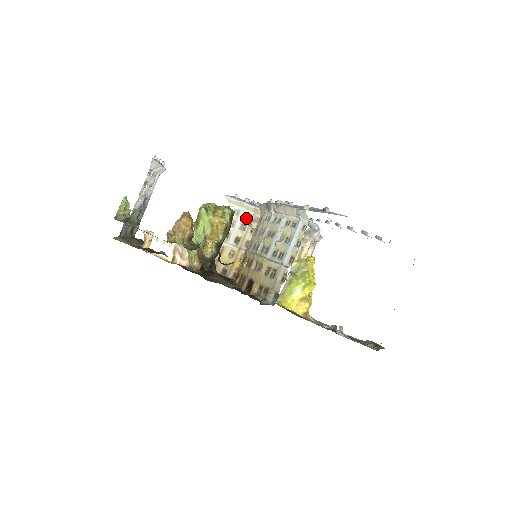
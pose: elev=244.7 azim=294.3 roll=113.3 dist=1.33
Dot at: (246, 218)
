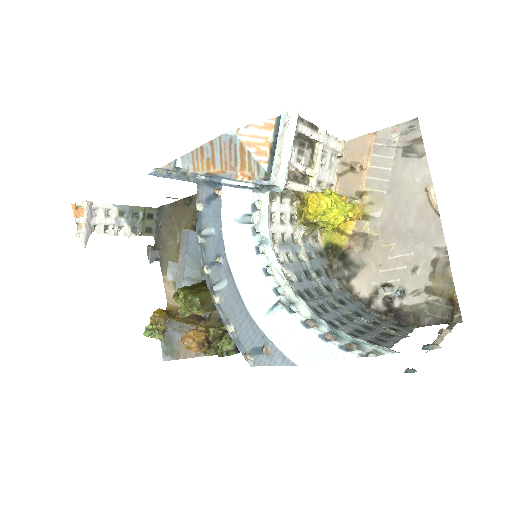
Dot at: occluded
